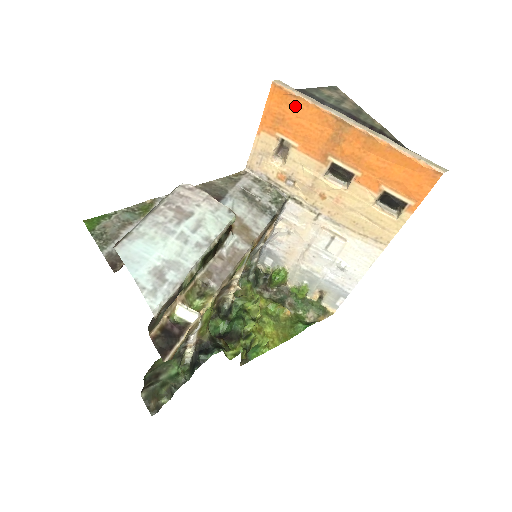
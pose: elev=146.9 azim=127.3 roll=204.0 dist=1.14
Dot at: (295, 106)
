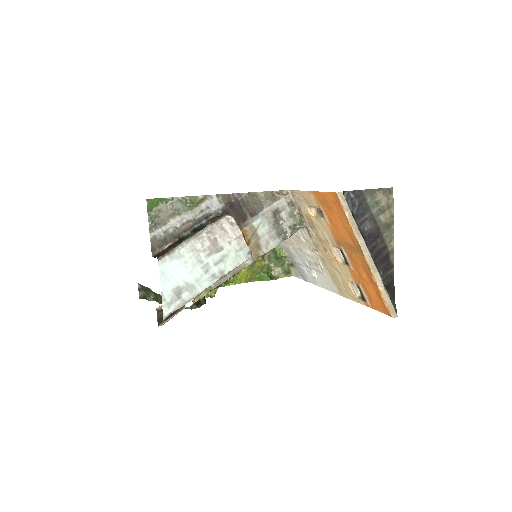
Dot at: (341, 214)
